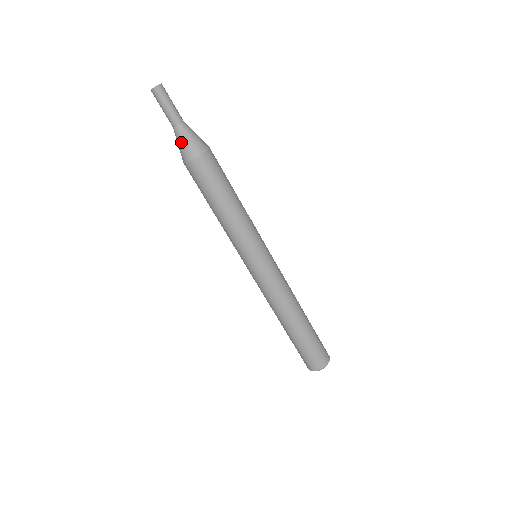
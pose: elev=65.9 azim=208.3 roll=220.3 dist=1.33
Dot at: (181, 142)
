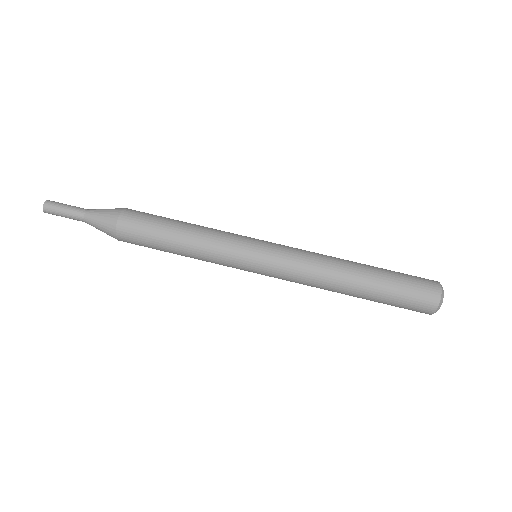
Dot at: (98, 219)
